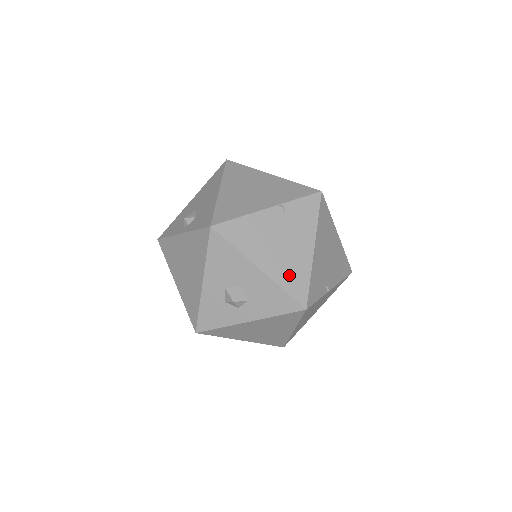
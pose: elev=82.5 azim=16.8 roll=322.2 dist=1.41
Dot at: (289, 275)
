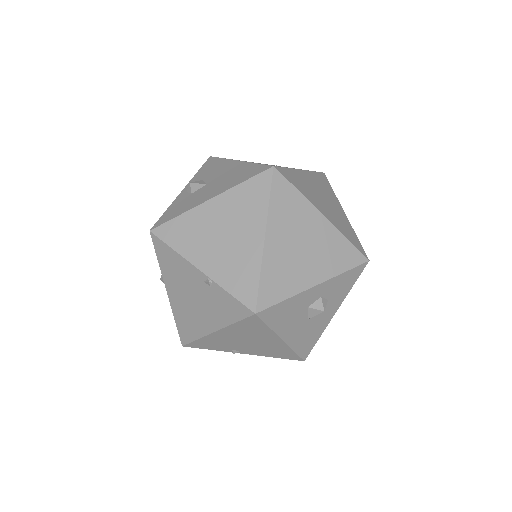
Dot at: (184, 320)
